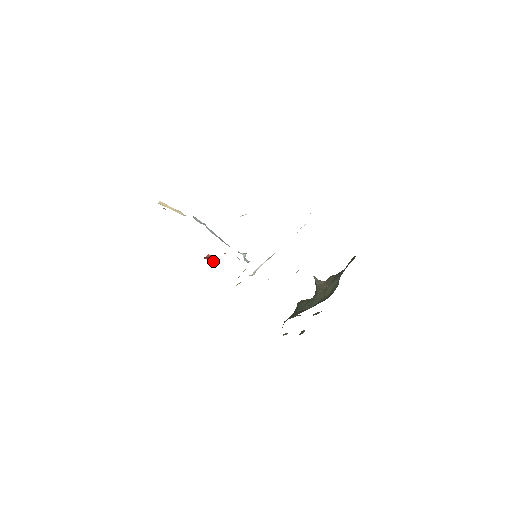
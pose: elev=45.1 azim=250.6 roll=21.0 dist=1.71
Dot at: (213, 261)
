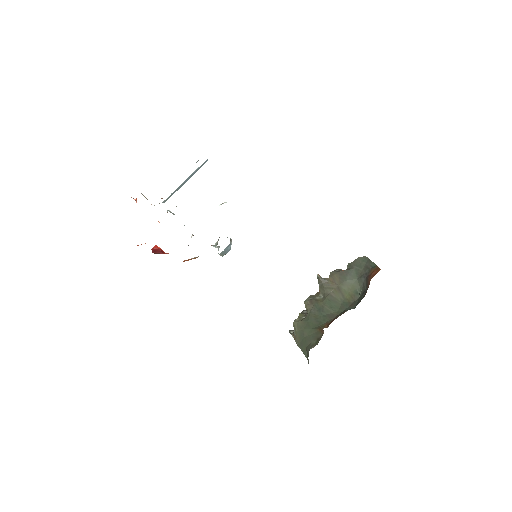
Dot at: occluded
